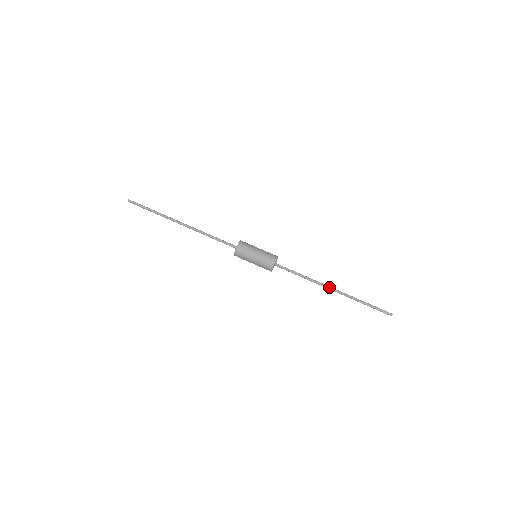
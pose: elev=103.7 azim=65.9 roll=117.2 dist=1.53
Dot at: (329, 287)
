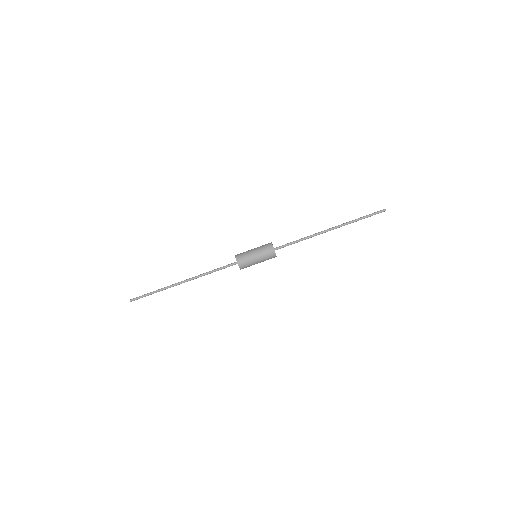
Dot at: (326, 231)
